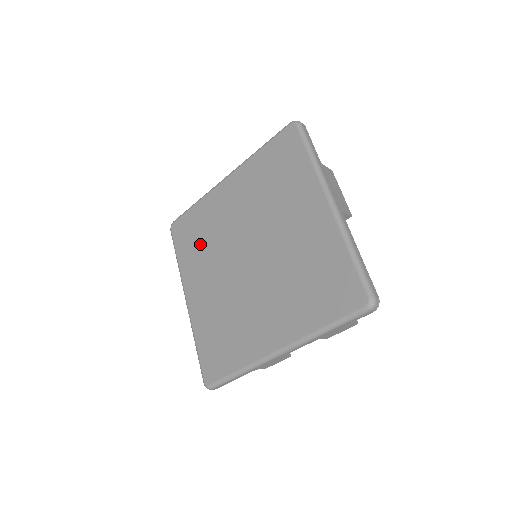
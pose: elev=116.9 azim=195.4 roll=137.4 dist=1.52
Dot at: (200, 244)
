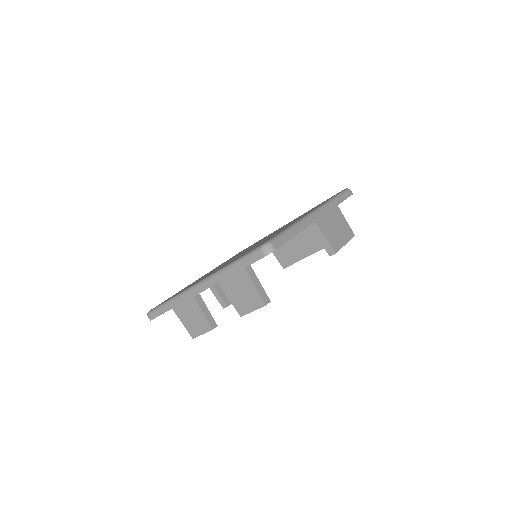
Dot at: occluded
